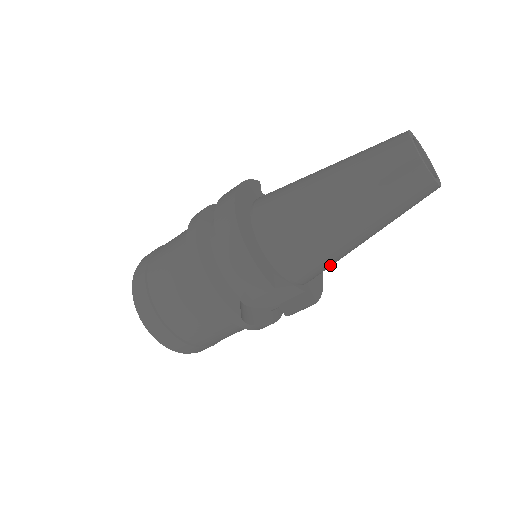
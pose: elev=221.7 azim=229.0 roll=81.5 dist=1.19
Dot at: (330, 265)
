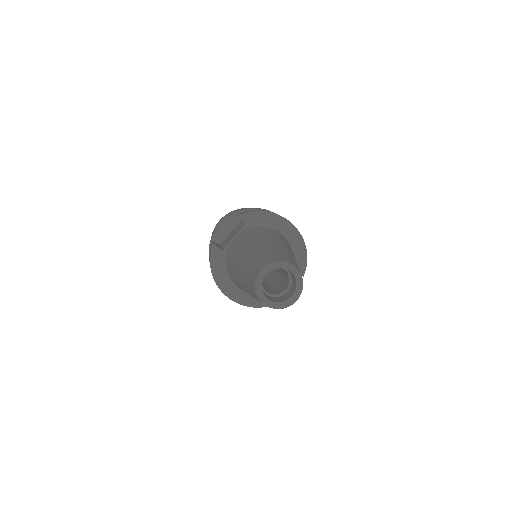
Dot at: occluded
